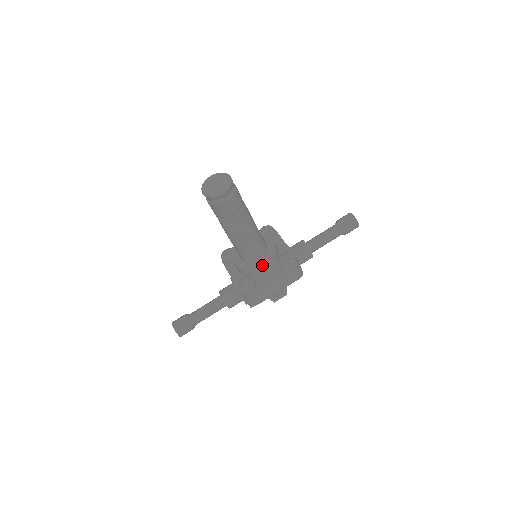
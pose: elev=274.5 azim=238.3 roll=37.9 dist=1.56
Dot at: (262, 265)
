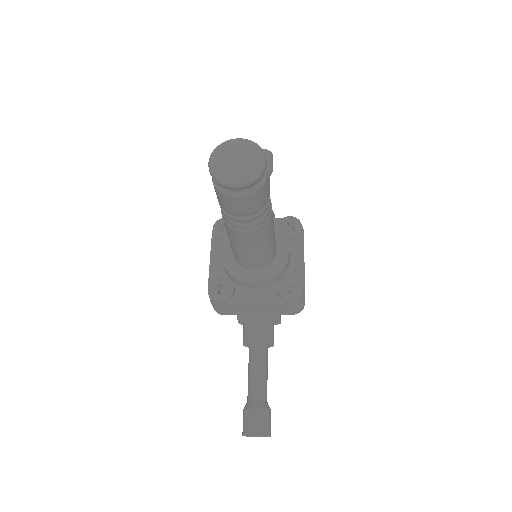
Dot at: (287, 251)
